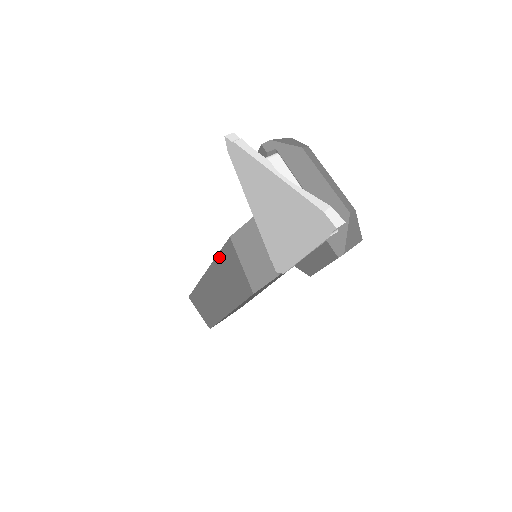
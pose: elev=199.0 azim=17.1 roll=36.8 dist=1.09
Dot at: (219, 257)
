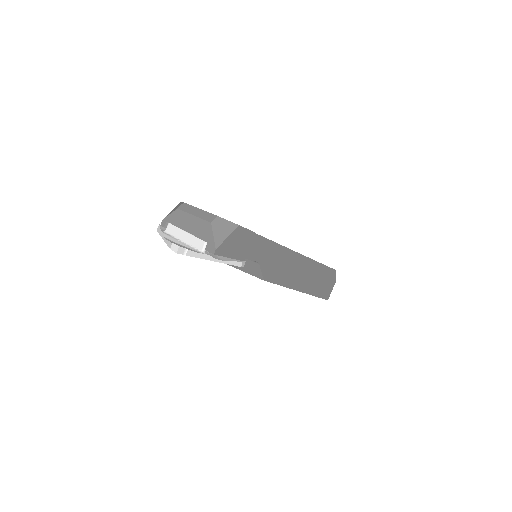
Dot at: occluded
